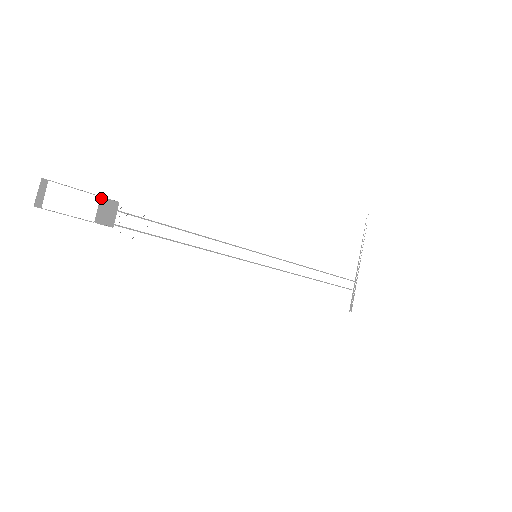
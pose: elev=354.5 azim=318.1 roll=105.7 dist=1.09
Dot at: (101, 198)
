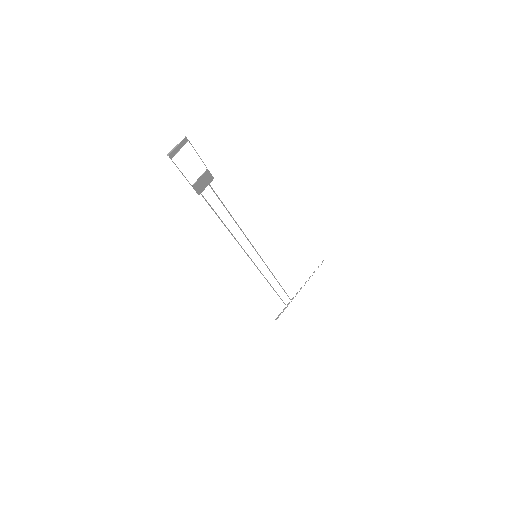
Dot at: (207, 170)
